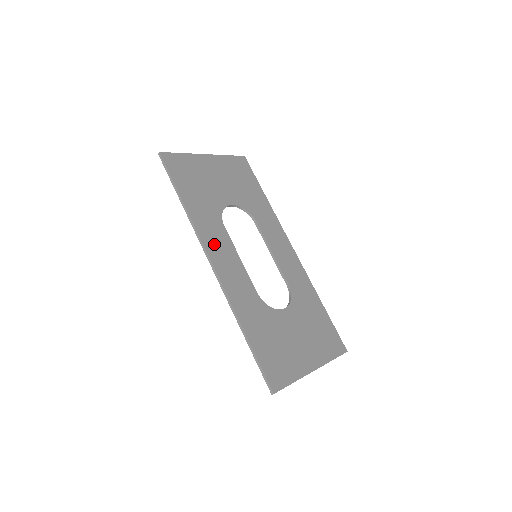
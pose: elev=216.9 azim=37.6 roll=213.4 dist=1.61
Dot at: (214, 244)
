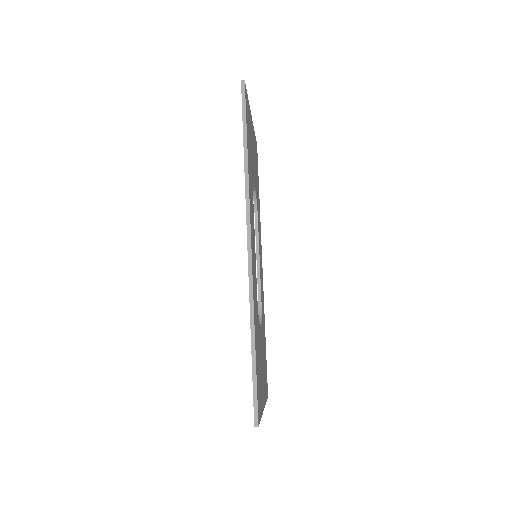
Dot at: occluded
